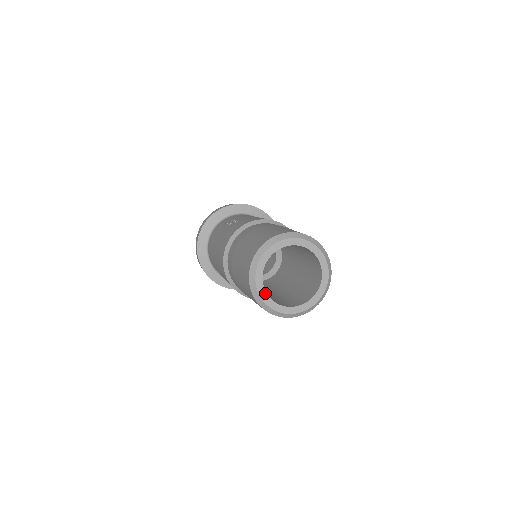
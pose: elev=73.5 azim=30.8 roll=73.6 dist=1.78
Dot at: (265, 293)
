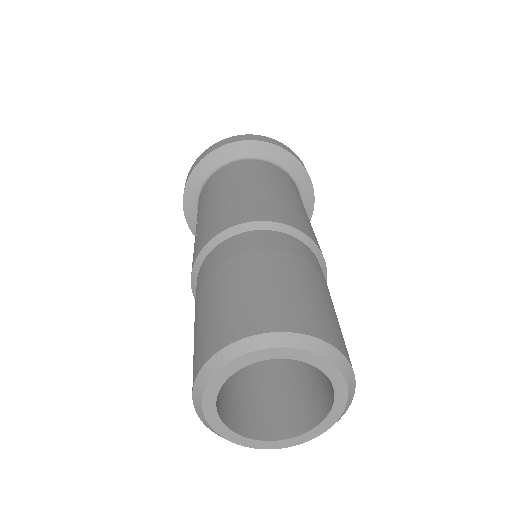
Dot at: (254, 441)
